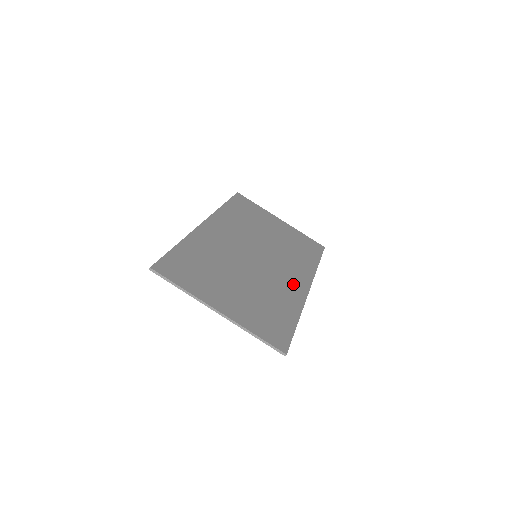
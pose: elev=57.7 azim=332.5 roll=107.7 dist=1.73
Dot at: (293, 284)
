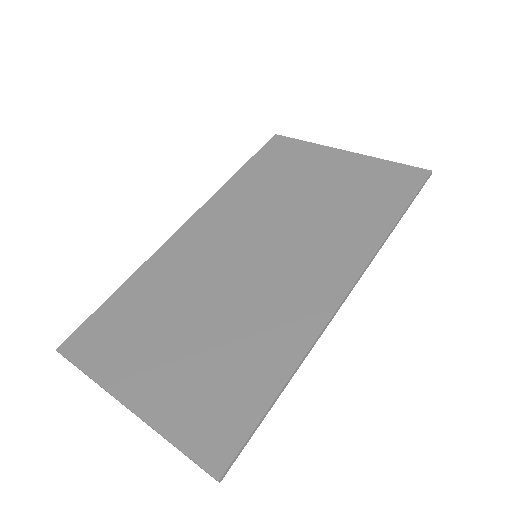
Dot at: (310, 295)
